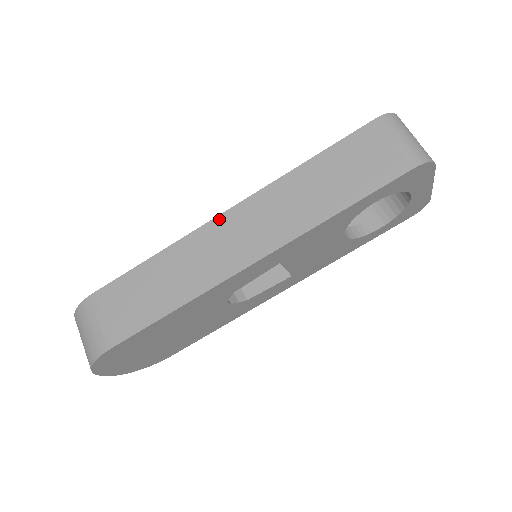
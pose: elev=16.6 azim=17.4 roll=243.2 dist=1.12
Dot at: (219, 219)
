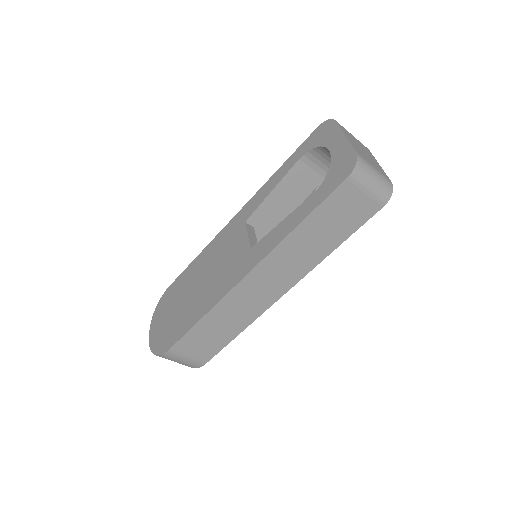
Dot at: (242, 283)
